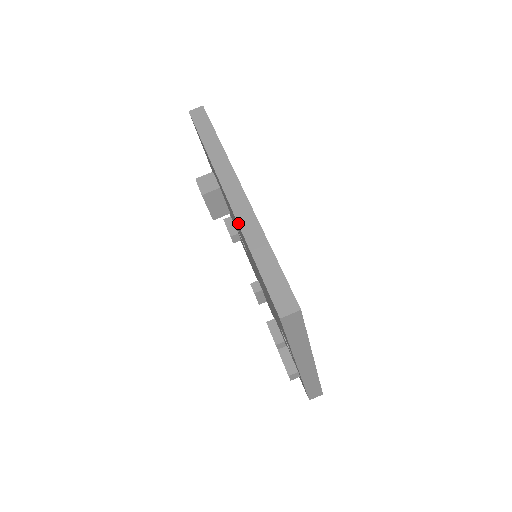
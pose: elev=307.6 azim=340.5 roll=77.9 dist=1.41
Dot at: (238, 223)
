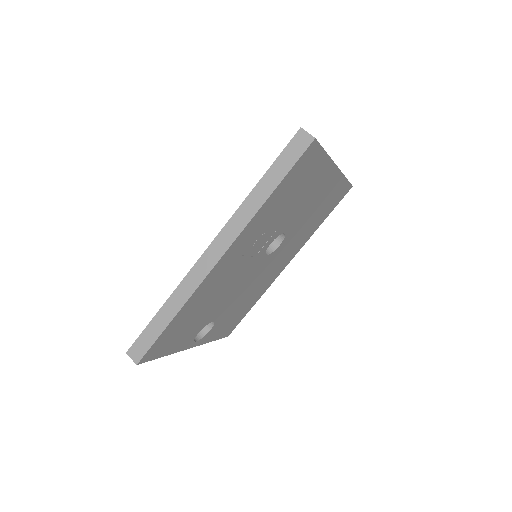
Dot at: (185, 277)
